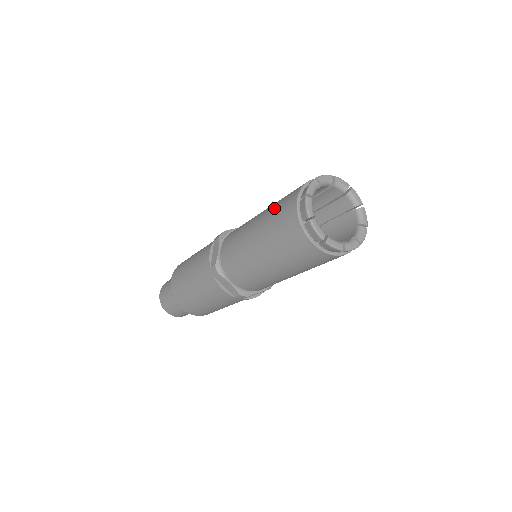
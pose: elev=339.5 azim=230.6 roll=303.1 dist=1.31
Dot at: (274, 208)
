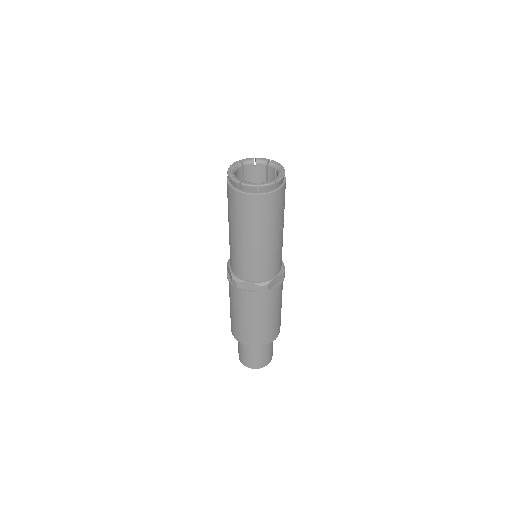
Dot at: occluded
